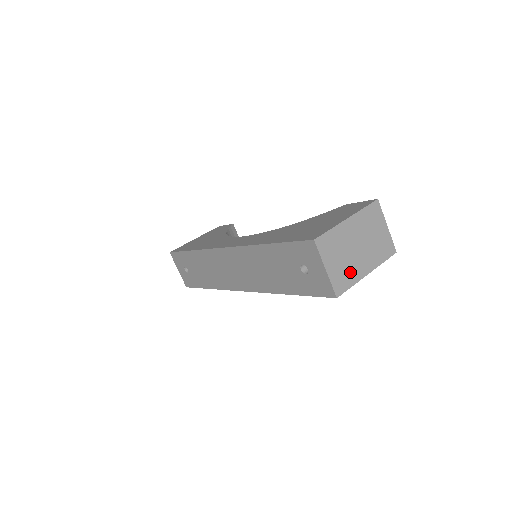
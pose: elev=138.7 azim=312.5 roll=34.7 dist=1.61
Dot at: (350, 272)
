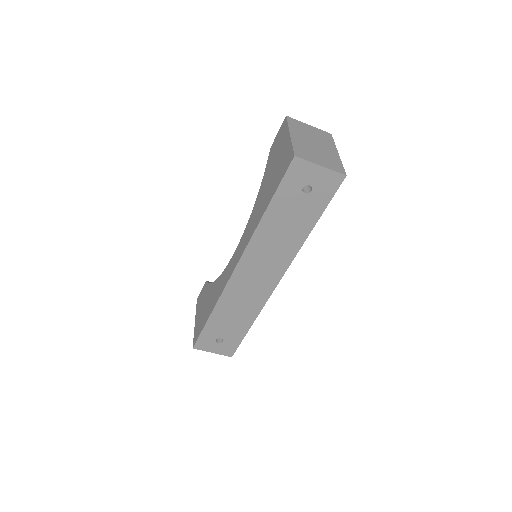
Dot at: (331, 159)
